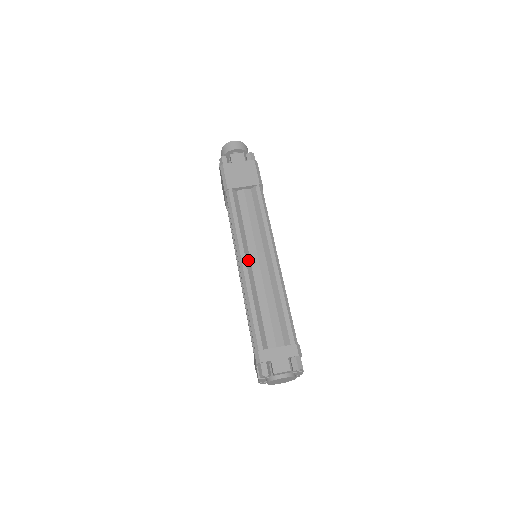
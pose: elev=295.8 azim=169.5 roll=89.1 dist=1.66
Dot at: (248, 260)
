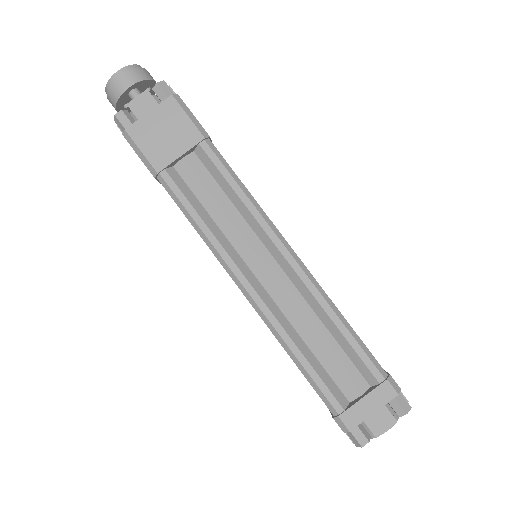
Dot at: (253, 280)
